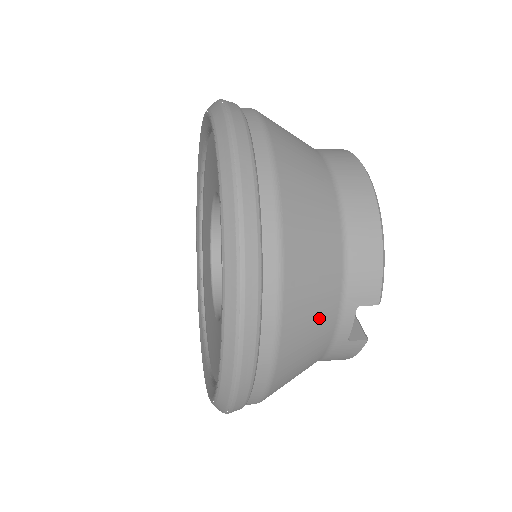
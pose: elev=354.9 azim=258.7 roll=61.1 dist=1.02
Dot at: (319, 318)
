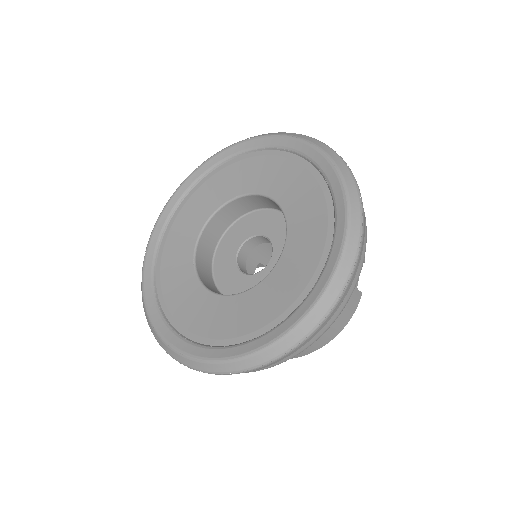
Dot at: occluded
